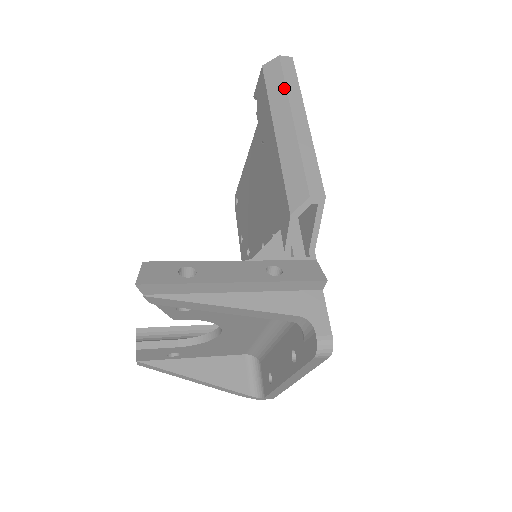
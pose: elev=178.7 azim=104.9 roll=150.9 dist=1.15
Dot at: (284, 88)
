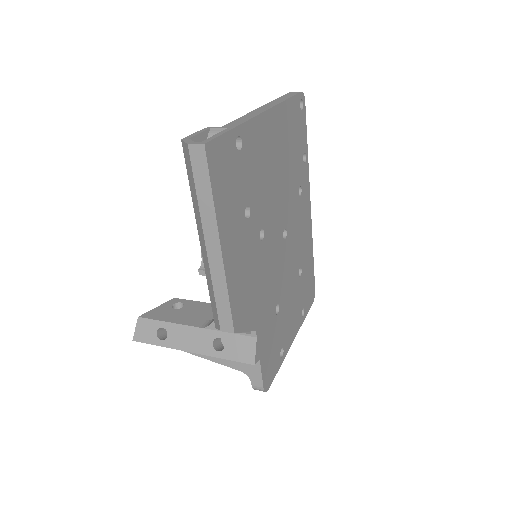
Dot at: (196, 200)
